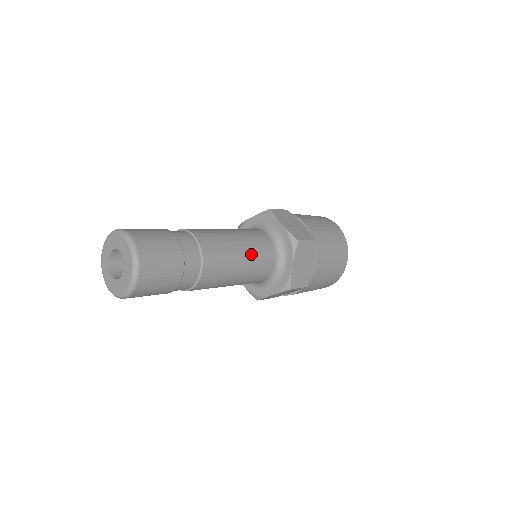
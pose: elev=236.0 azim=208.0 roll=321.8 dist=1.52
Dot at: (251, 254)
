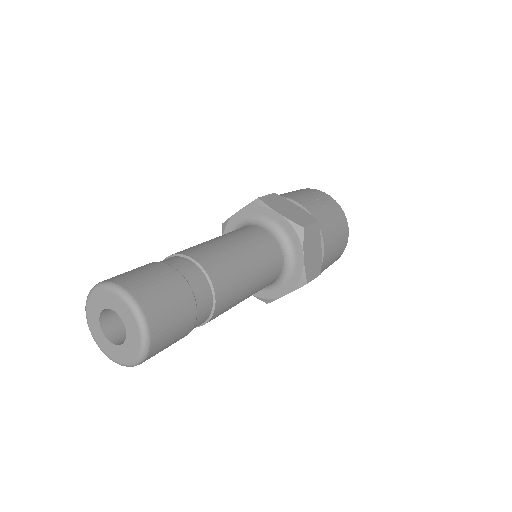
Dot at: (234, 236)
